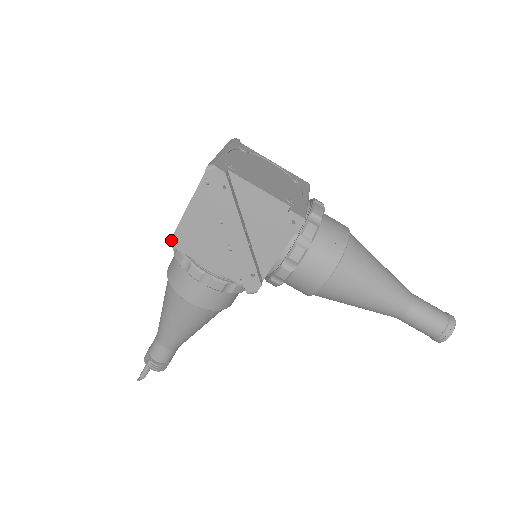
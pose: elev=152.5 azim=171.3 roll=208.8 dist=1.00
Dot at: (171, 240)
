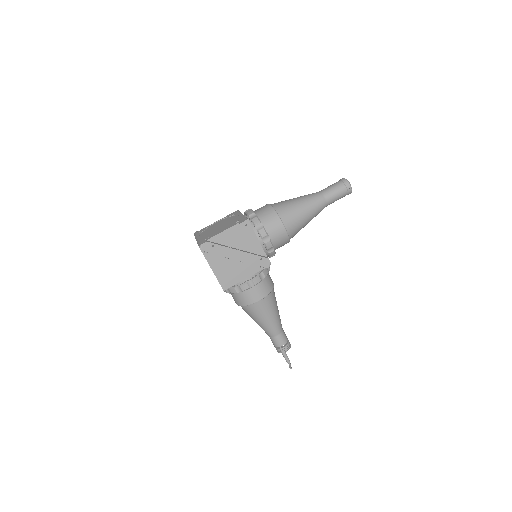
Dot at: (222, 288)
